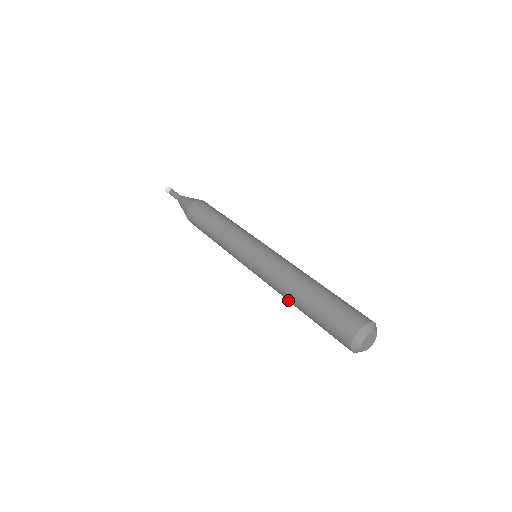
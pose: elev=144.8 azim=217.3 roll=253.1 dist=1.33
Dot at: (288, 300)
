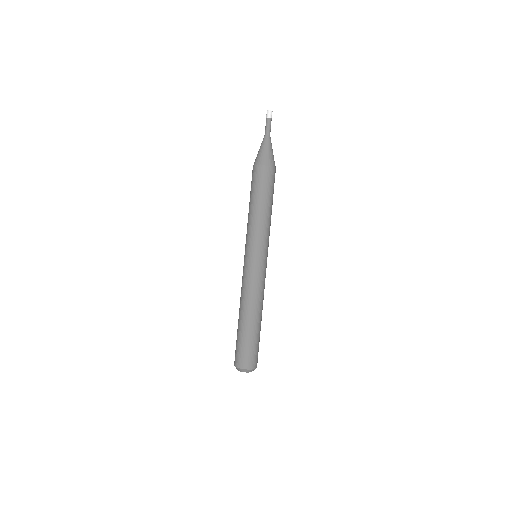
Dot at: occluded
